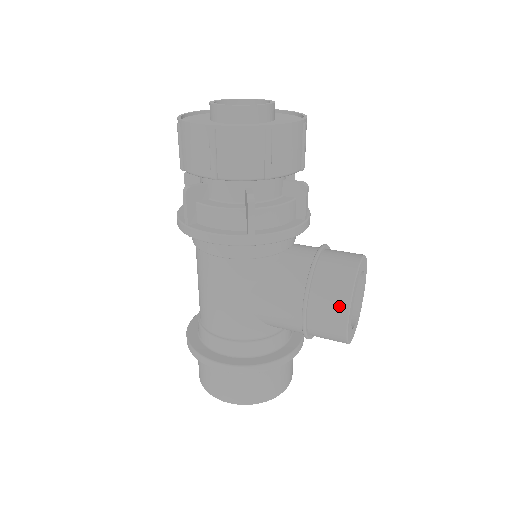
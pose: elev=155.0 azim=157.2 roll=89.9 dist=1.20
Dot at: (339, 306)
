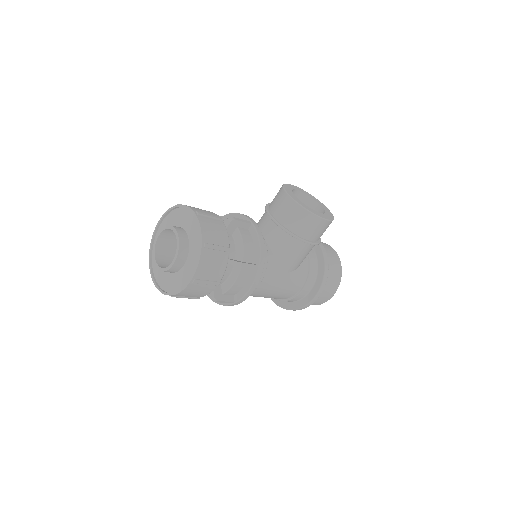
Dot at: (315, 222)
